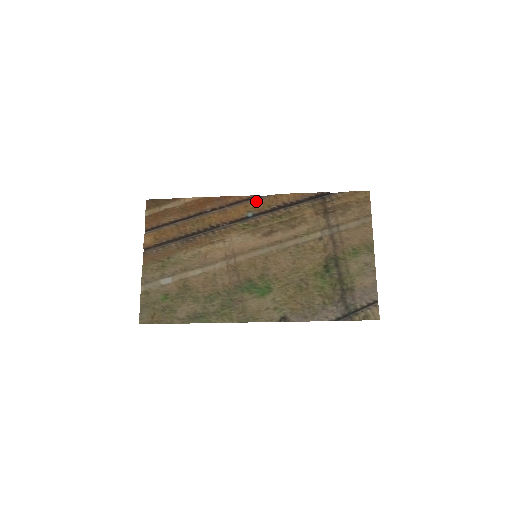
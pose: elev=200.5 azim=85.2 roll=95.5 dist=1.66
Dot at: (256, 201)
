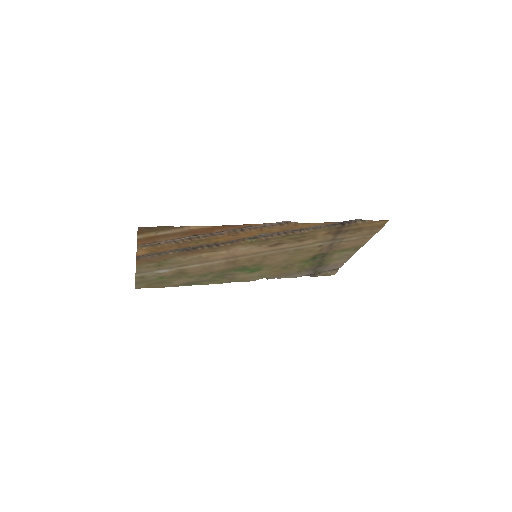
Dot at: (273, 228)
